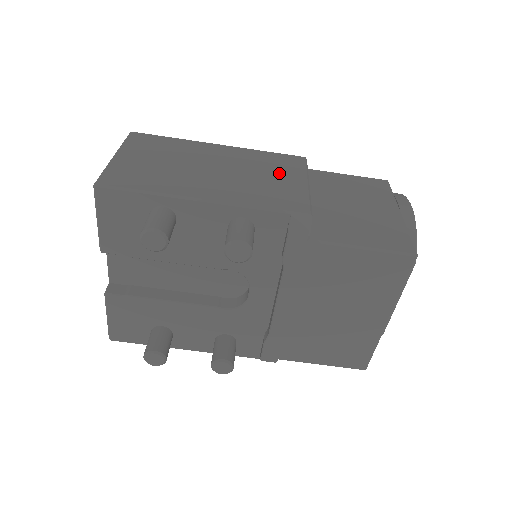
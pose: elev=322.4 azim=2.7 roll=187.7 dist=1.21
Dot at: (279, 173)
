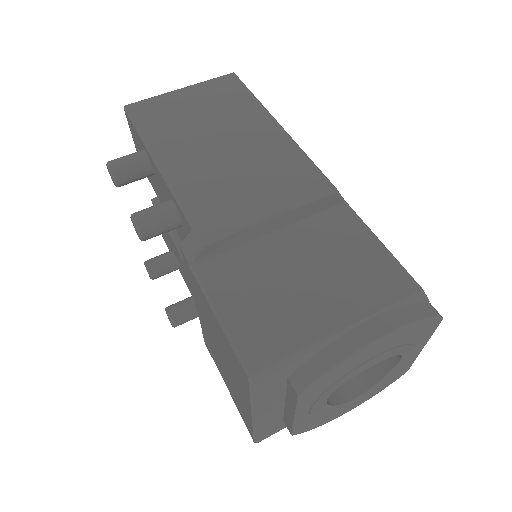
Dot at: (267, 186)
